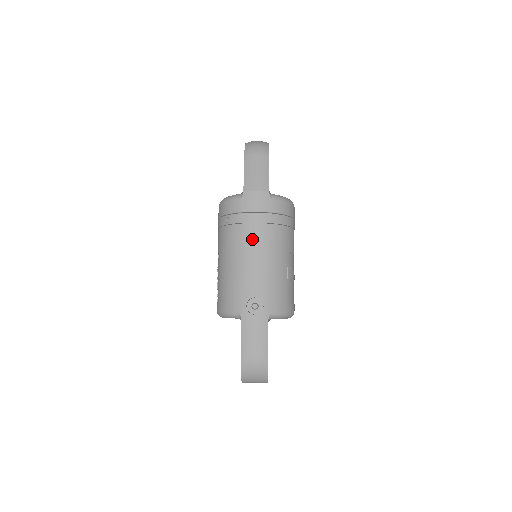
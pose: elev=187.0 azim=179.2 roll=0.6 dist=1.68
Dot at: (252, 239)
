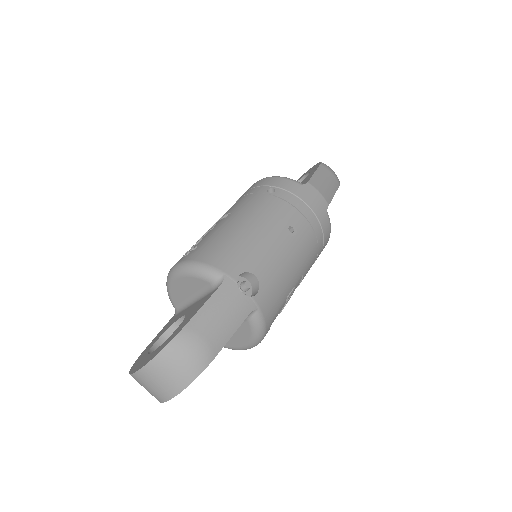
Dot at: (290, 223)
